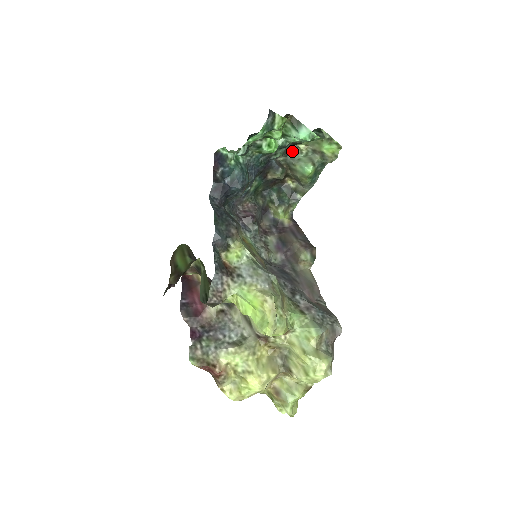
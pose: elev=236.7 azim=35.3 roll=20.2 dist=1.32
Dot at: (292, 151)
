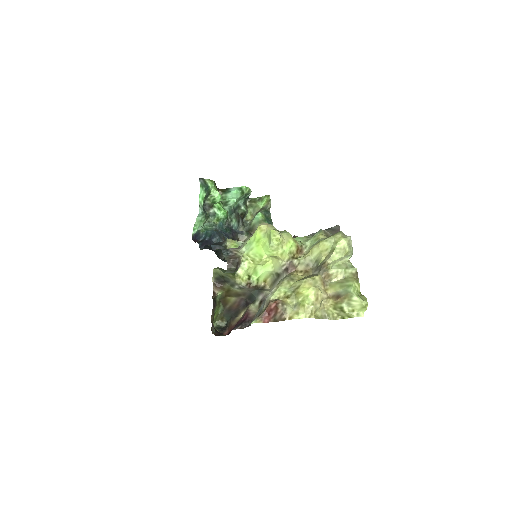
Dot at: (246, 225)
